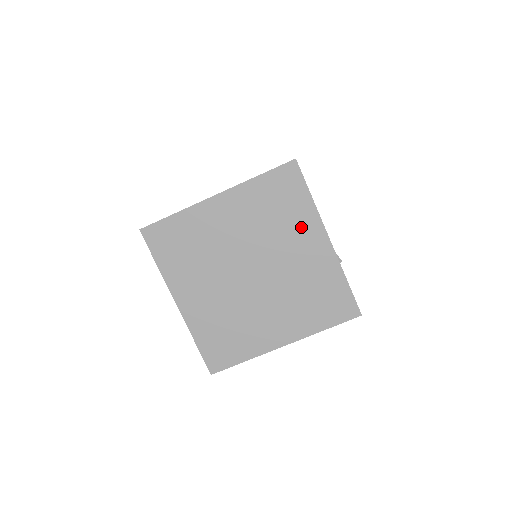
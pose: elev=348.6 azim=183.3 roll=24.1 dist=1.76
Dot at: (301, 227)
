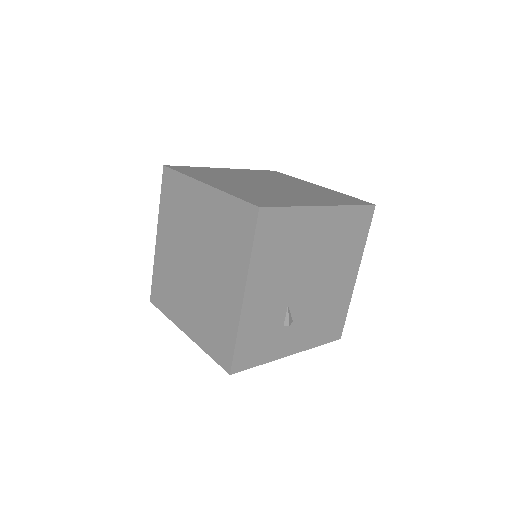
Dot at: (234, 266)
